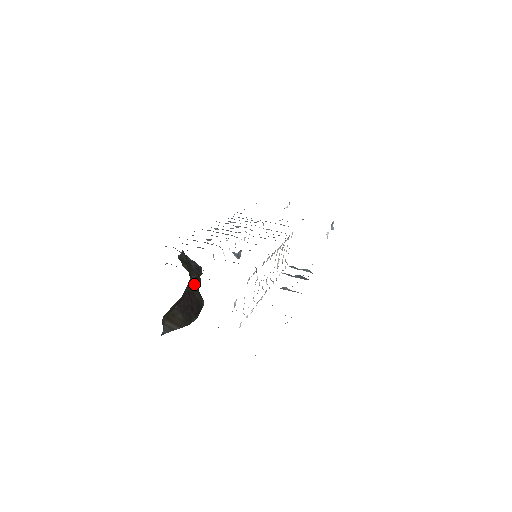
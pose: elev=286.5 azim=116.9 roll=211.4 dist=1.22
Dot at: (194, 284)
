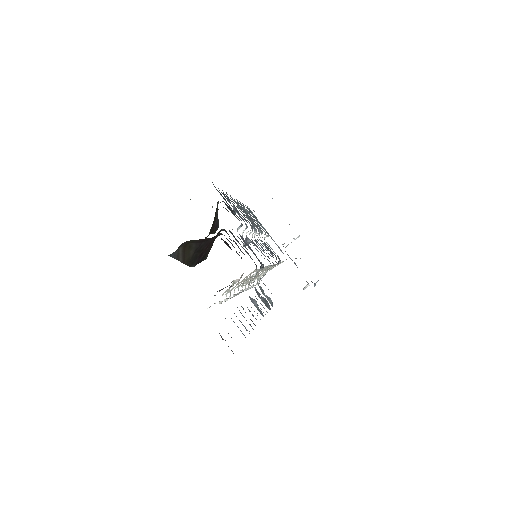
Dot at: occluded
